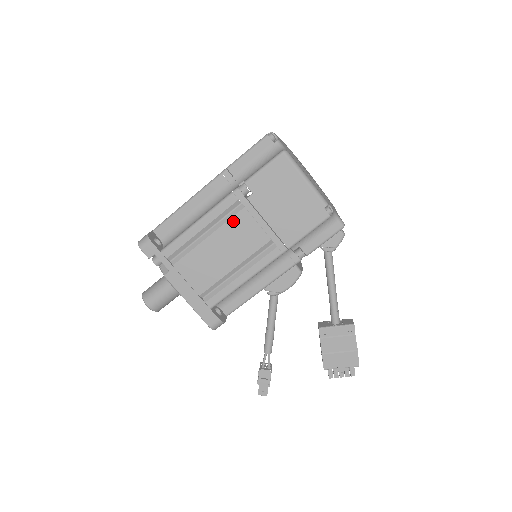
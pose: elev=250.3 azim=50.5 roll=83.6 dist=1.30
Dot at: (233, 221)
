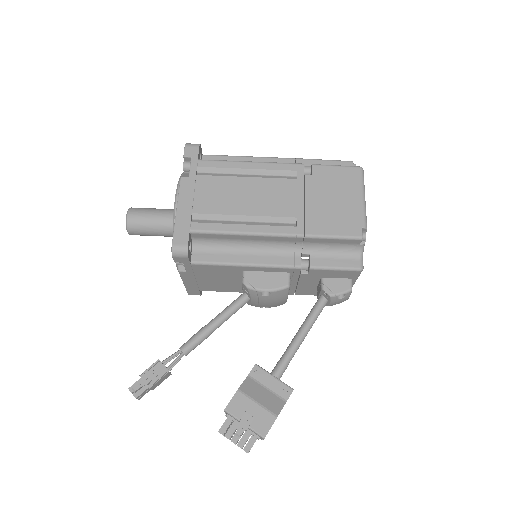
Dot at: (278, 181)
